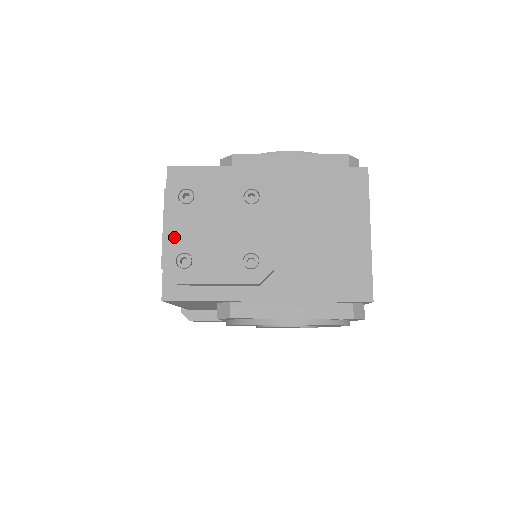
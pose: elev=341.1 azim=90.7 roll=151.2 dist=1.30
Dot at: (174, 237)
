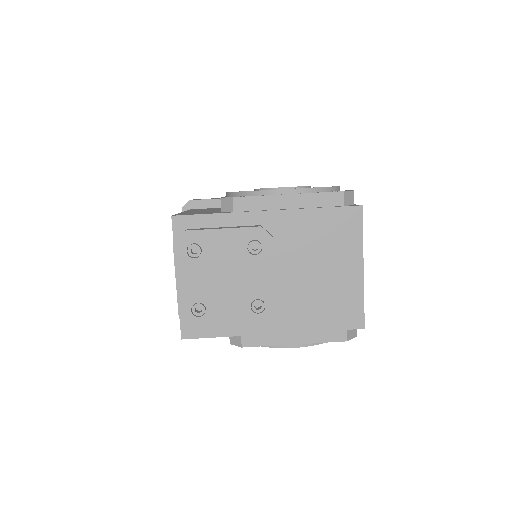
Dot at: (187, 289)
